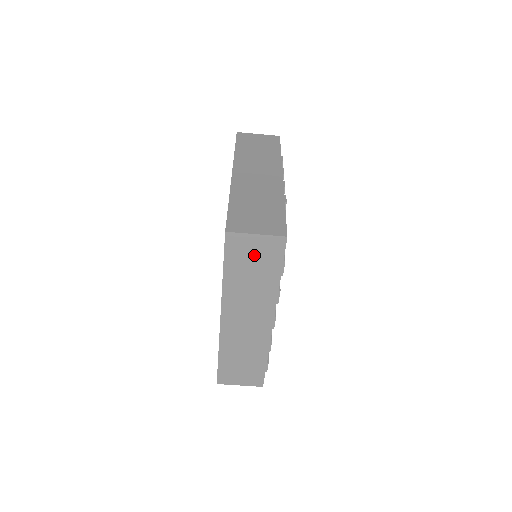
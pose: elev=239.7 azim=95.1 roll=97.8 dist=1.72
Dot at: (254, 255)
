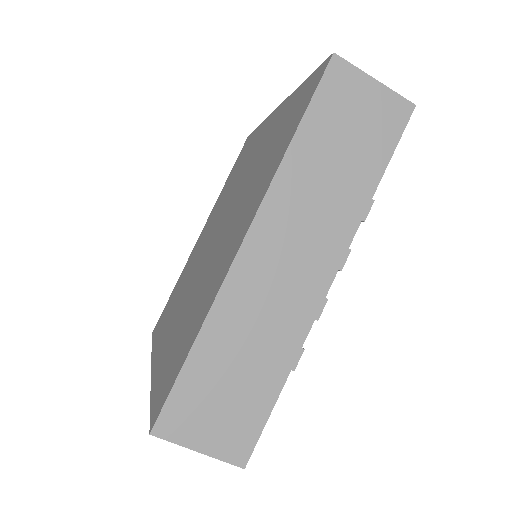
Dot at: occluded
